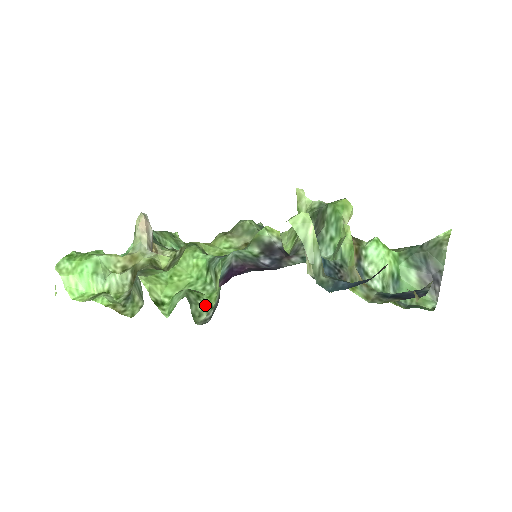
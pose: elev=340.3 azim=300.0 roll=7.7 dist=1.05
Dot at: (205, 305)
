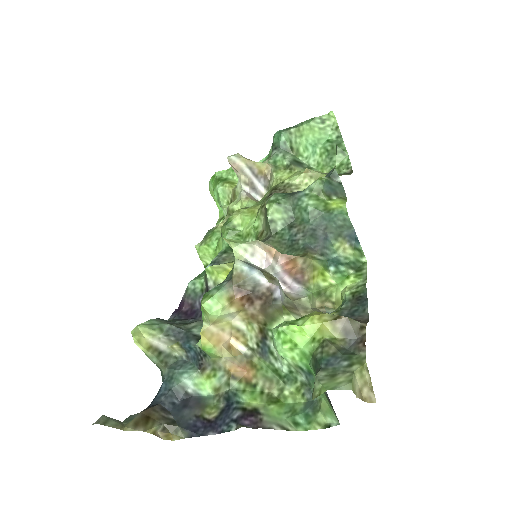
Dot at: occluded
